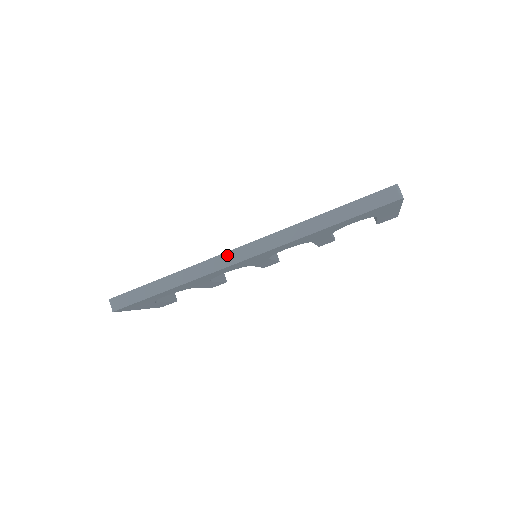
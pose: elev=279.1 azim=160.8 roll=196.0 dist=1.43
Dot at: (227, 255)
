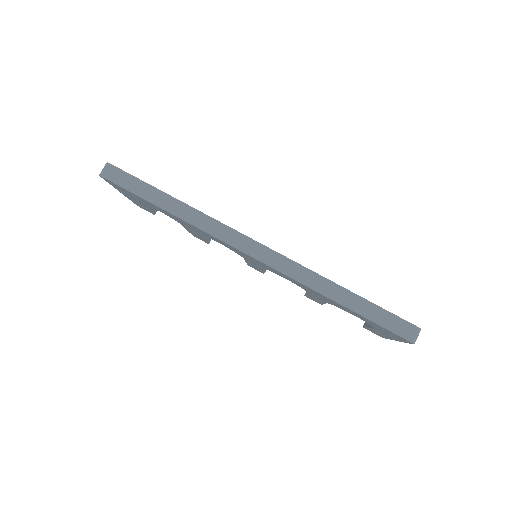
Dot at: (239, 236)
